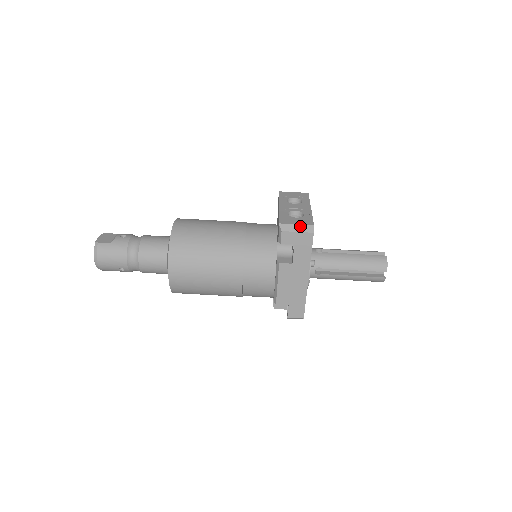
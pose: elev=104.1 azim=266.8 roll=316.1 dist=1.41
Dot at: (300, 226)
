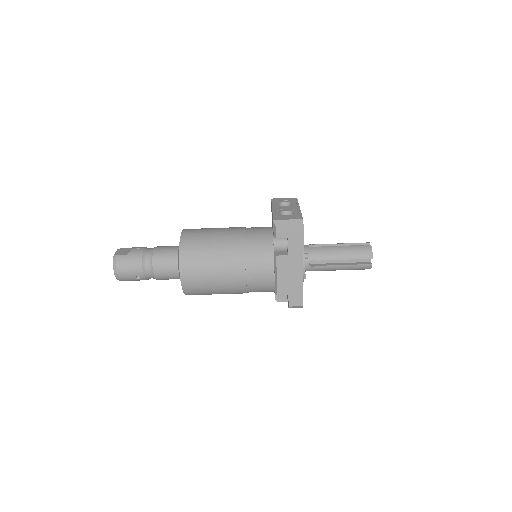
Dot at: (291, 221)
